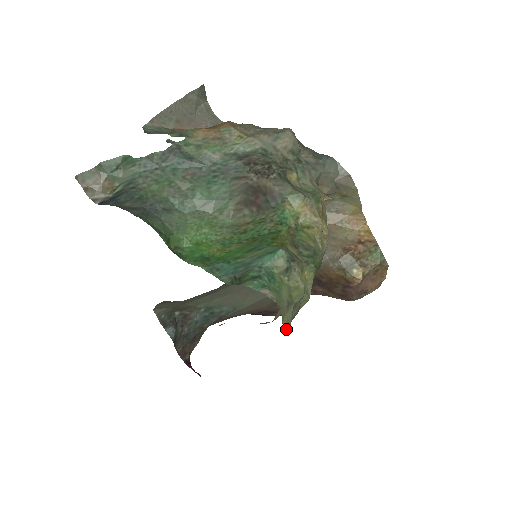
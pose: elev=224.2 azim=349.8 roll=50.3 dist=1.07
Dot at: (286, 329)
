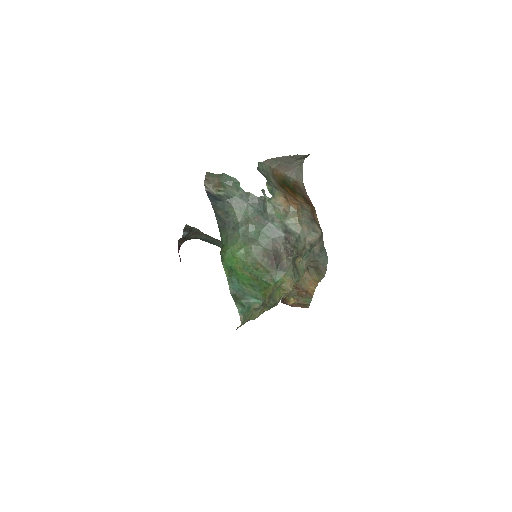
Dot at: occluded
